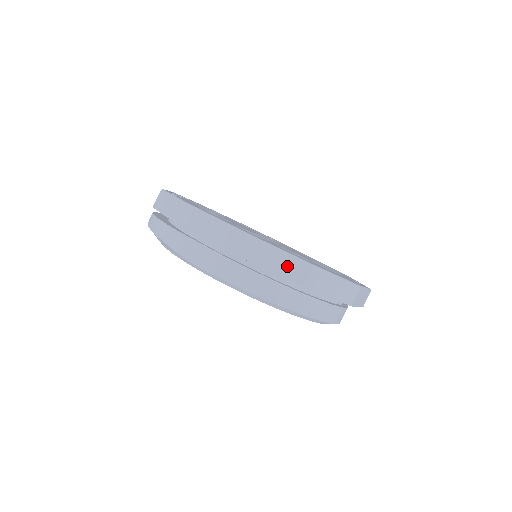
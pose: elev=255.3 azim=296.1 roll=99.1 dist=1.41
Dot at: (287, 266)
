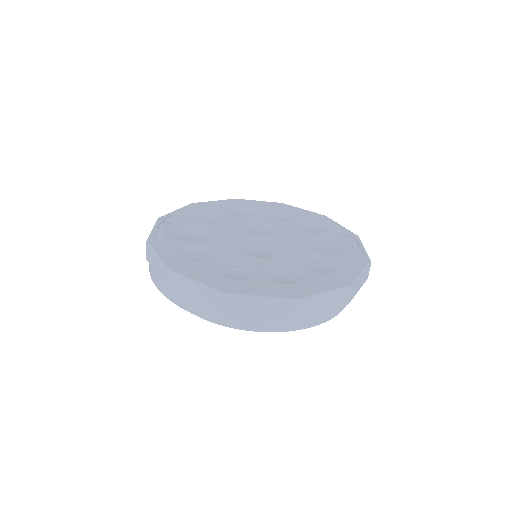
Dot at: (272, 308)
